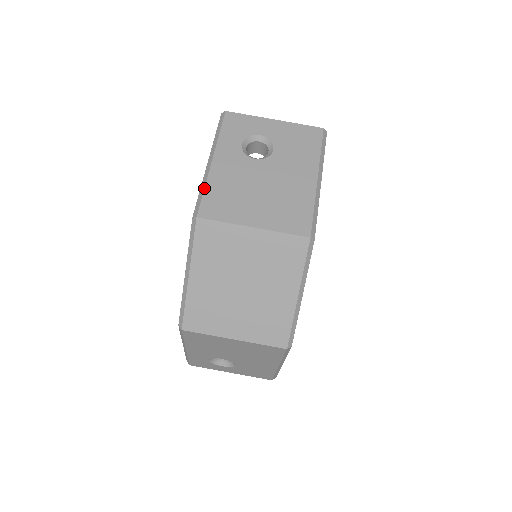
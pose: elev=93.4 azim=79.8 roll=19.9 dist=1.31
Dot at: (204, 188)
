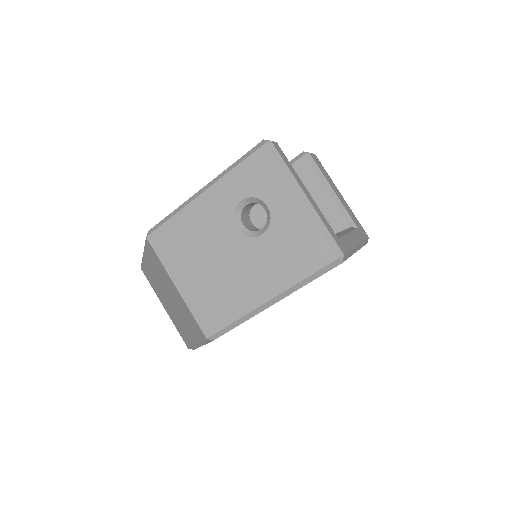
Dot at: (172, 216)
